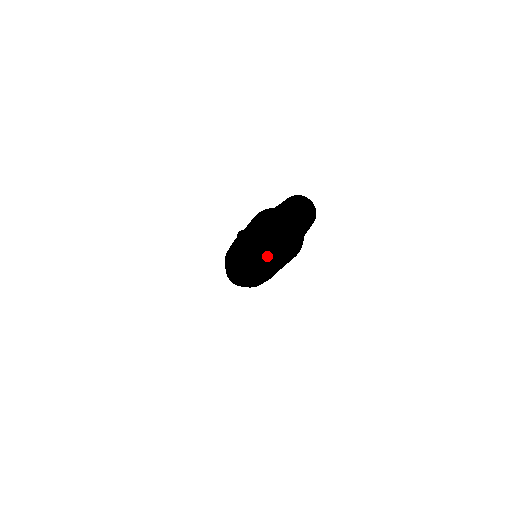
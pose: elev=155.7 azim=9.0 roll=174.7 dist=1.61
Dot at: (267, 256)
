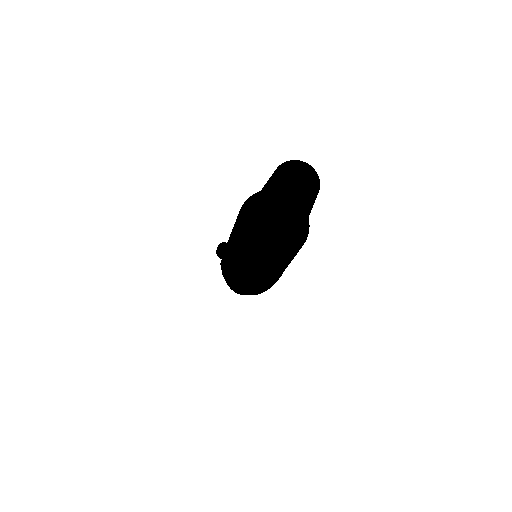
Dot at: (288, 250)
